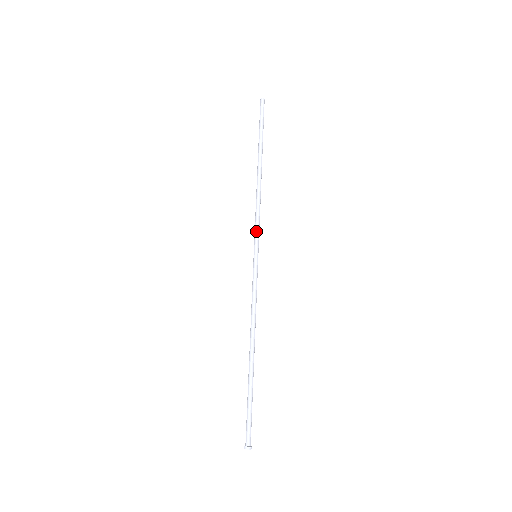
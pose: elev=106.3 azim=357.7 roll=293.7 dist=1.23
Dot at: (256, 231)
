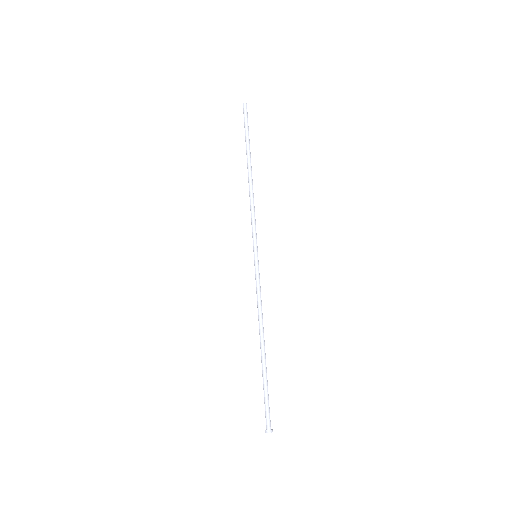
Dot at: (252, 233)
